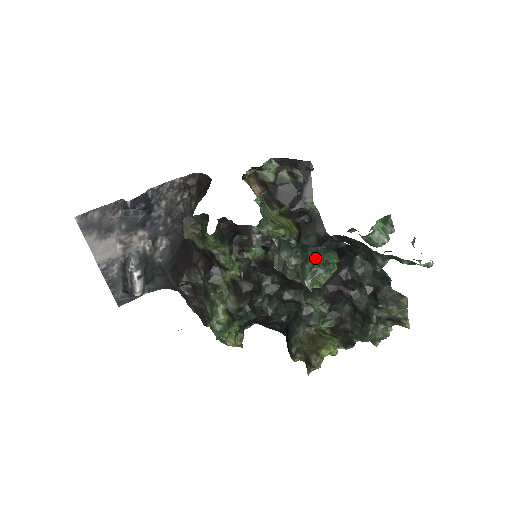
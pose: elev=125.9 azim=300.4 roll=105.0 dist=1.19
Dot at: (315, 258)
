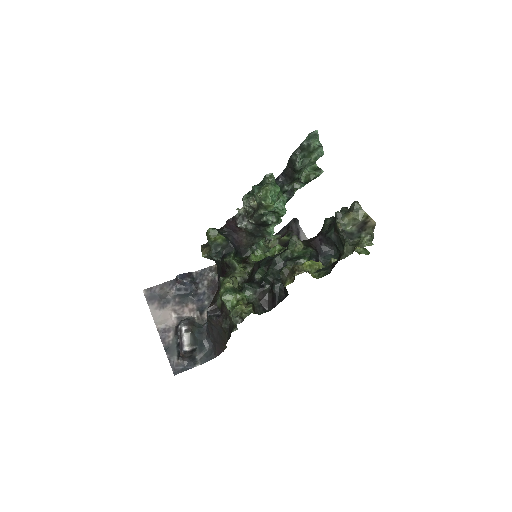
Dot at: (260, 184)
